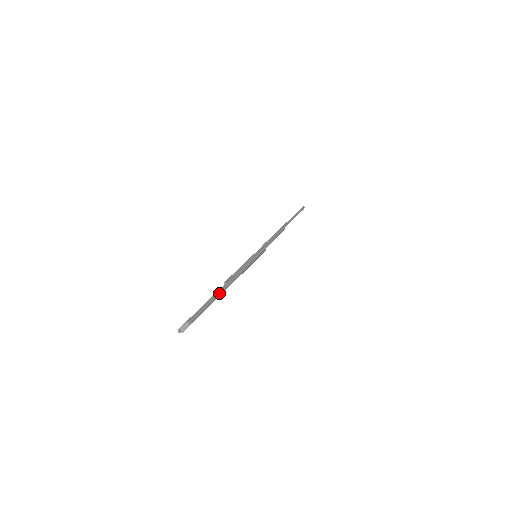
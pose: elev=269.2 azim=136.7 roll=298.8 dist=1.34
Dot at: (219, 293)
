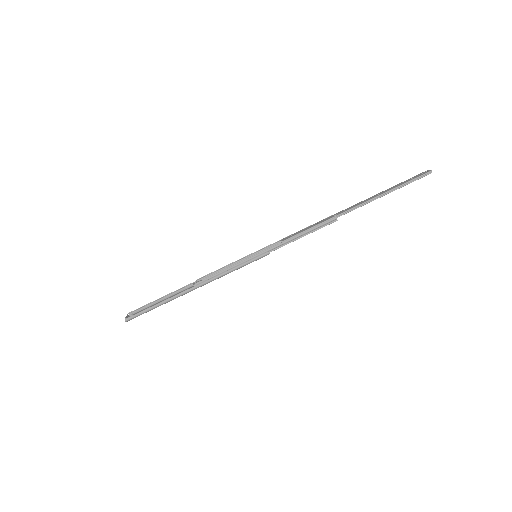
Dot at: (167, 301)
